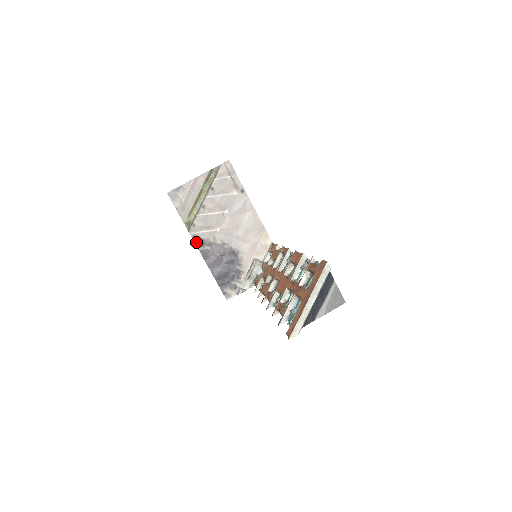
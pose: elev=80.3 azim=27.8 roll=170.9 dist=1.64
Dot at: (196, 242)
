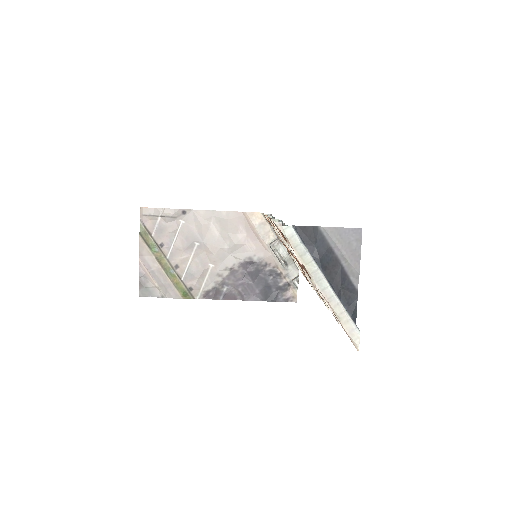
Dot at: (211, 298)
